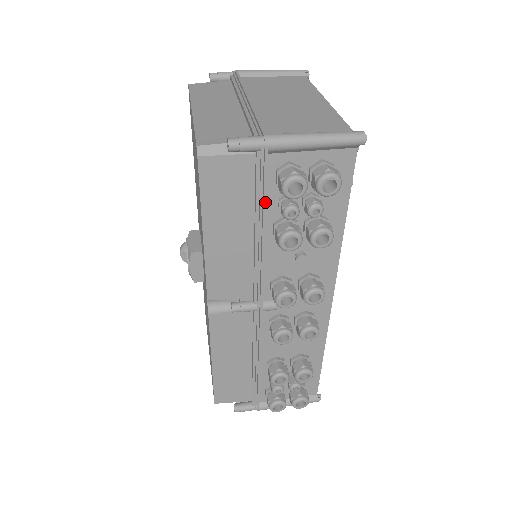
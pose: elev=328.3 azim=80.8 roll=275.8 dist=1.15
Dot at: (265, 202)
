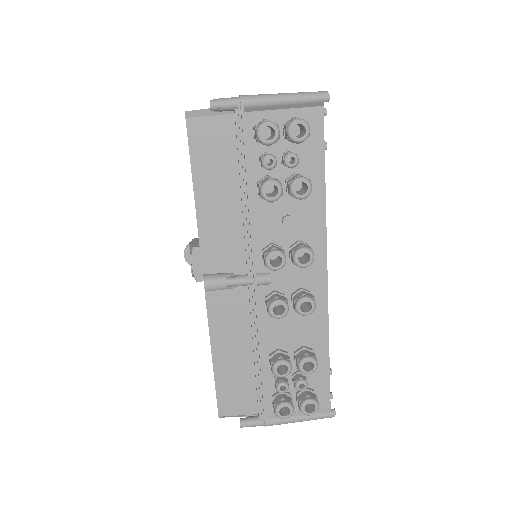
Dot at: (246, 158)
